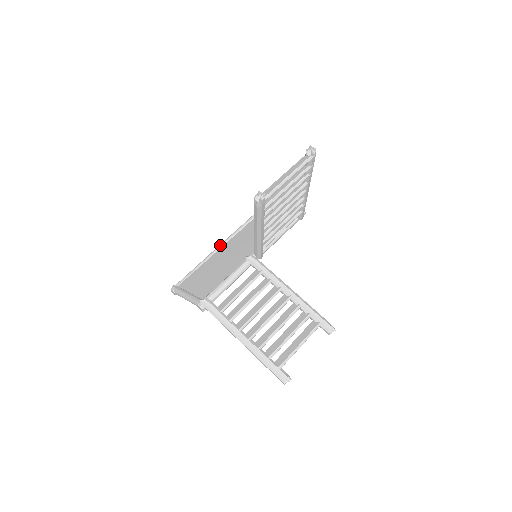
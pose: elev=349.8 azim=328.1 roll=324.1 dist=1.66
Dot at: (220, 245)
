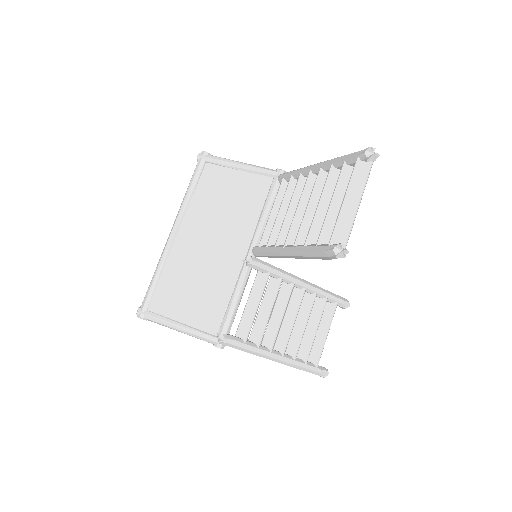
Dot at: (174, 232)
